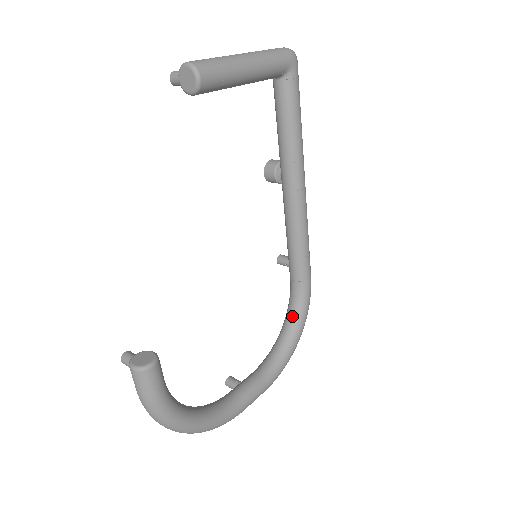
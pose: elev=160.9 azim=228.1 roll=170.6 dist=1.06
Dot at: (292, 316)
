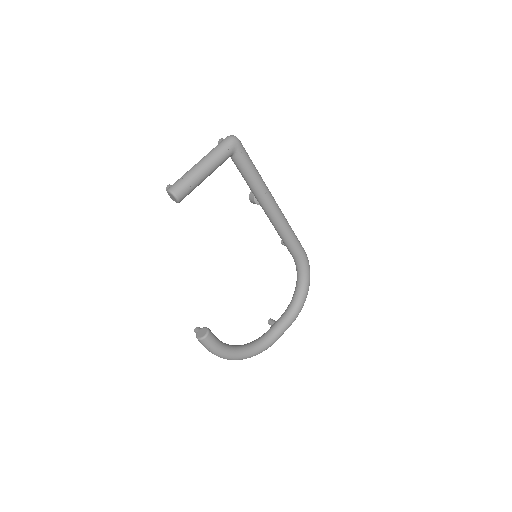
Dot at: (299, 277)
